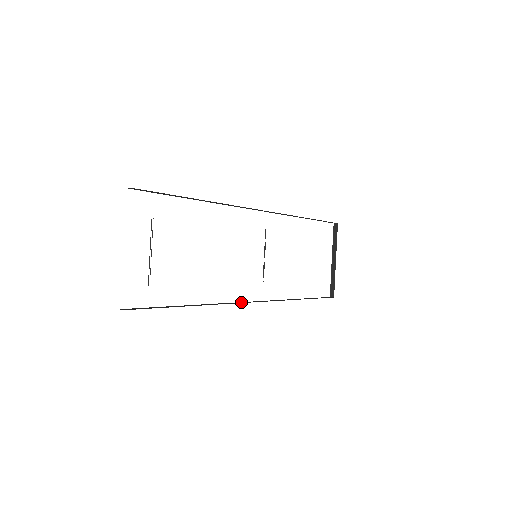
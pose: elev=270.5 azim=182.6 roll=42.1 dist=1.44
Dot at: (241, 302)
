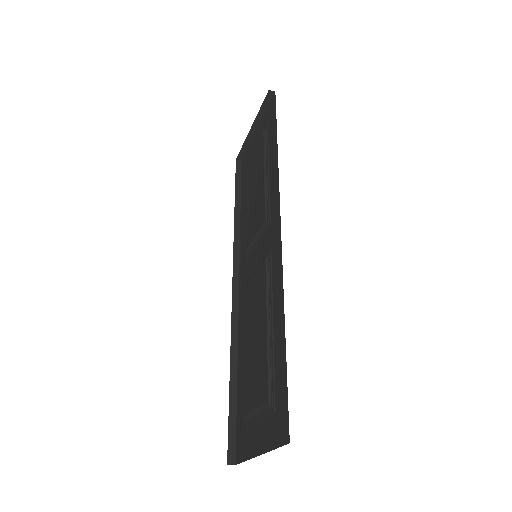
Dot at: (234, 297)
